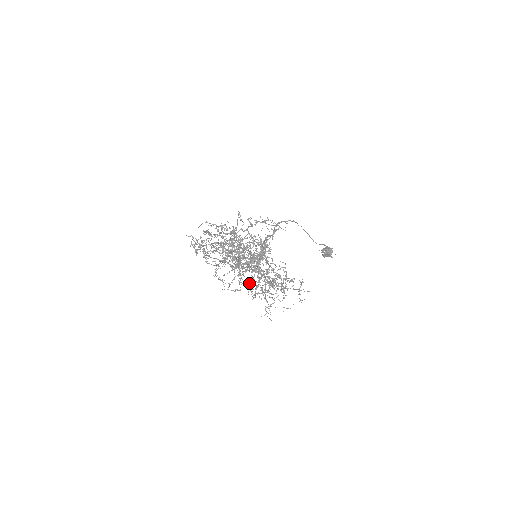
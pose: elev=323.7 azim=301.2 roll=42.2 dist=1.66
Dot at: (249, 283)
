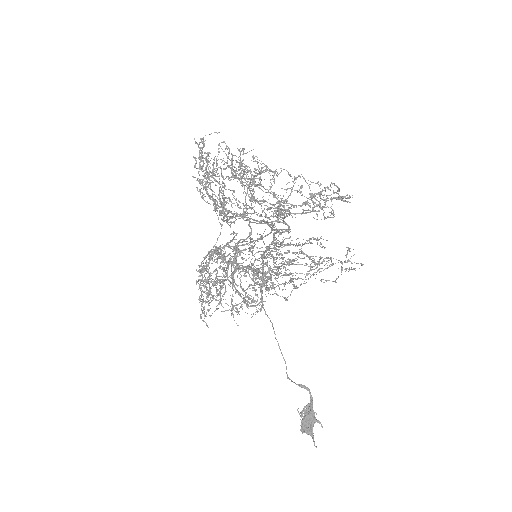
Dot at: (288, 182)
